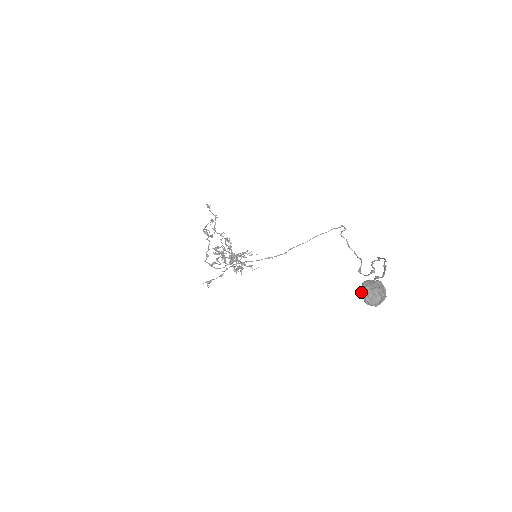
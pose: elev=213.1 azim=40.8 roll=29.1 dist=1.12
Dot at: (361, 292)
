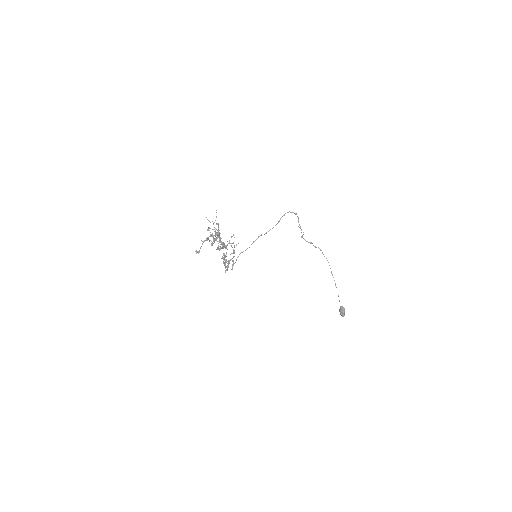
Dot at: occluded
